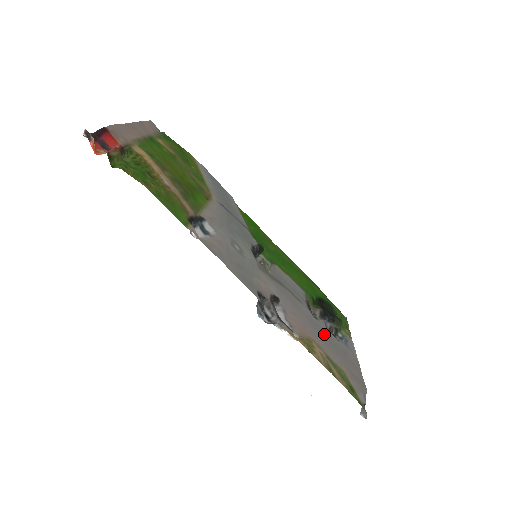
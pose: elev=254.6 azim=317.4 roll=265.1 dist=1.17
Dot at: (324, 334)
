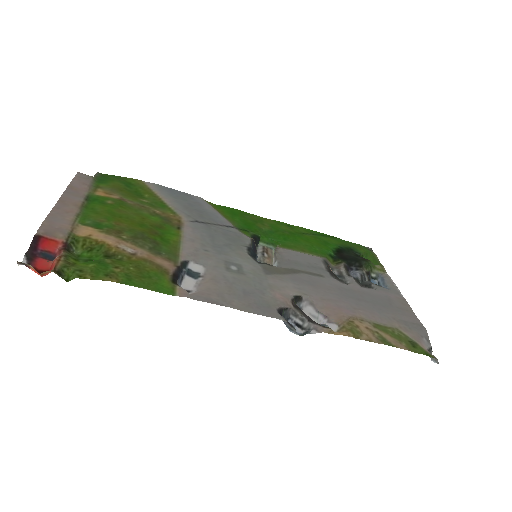
Dot at: (360, 297)
